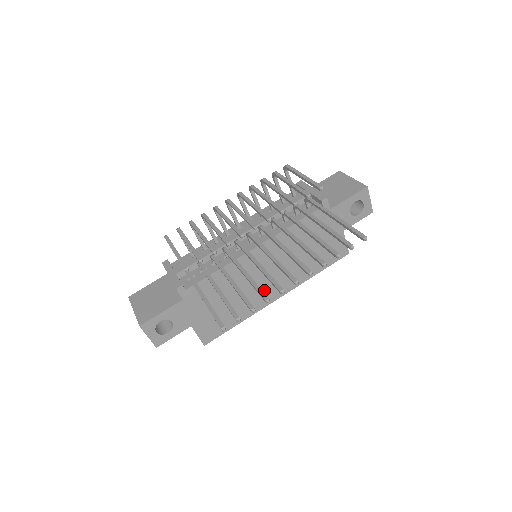
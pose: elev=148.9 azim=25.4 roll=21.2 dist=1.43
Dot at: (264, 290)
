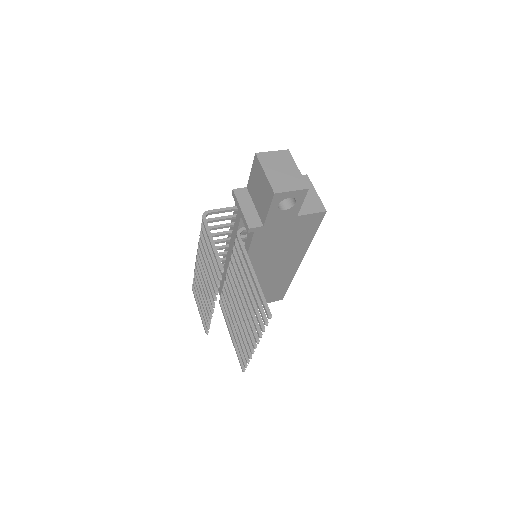
Dot at: (282, 270)
